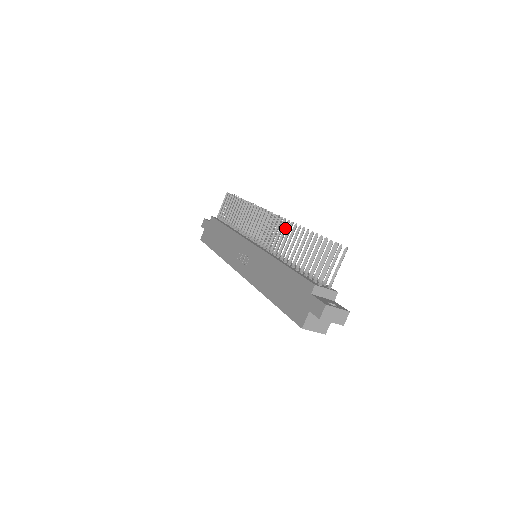
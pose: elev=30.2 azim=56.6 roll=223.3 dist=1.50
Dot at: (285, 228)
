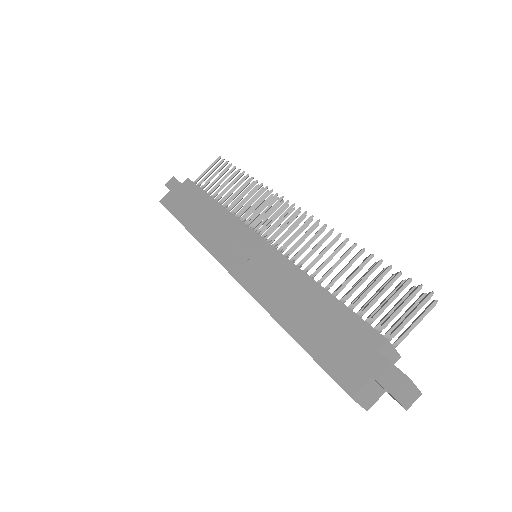
Dot at: (326, 237)
